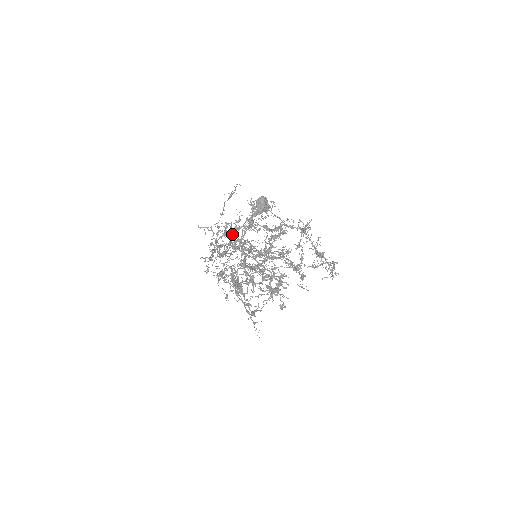
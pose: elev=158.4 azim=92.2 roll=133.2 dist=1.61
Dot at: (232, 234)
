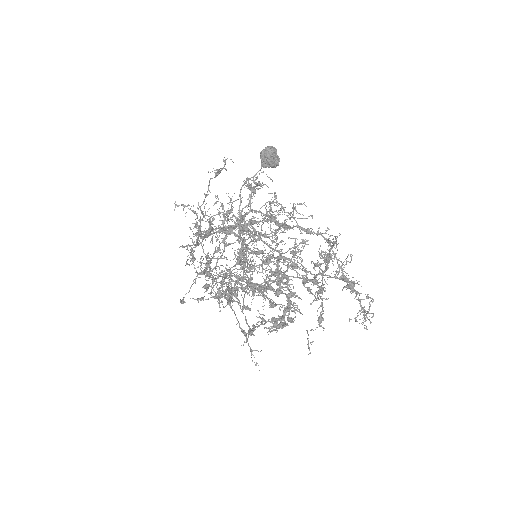
Dot at: (223, 216)
